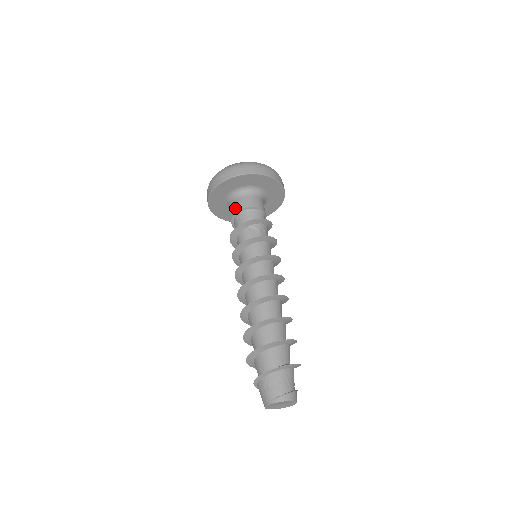
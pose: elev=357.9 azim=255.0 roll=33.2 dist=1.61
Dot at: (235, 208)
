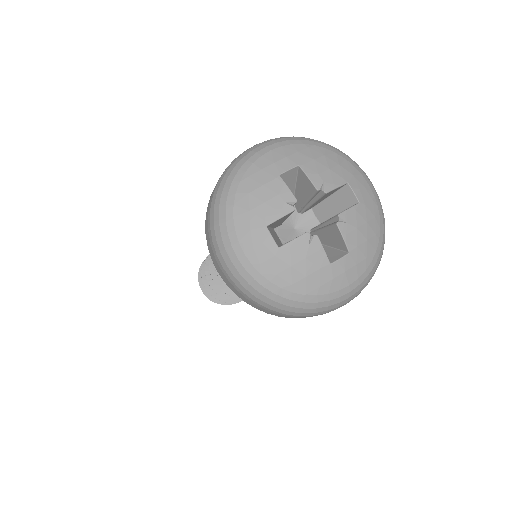
Dot at: occluded
